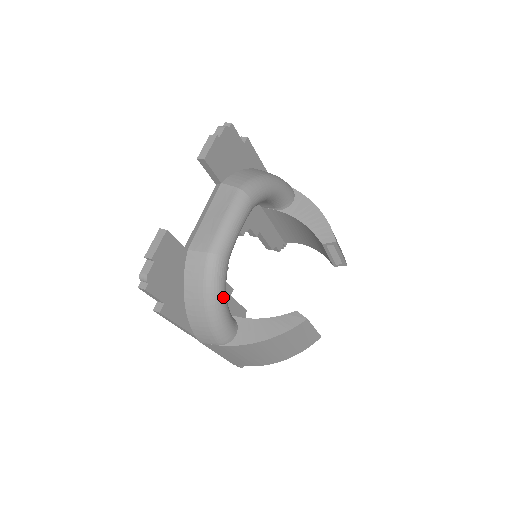
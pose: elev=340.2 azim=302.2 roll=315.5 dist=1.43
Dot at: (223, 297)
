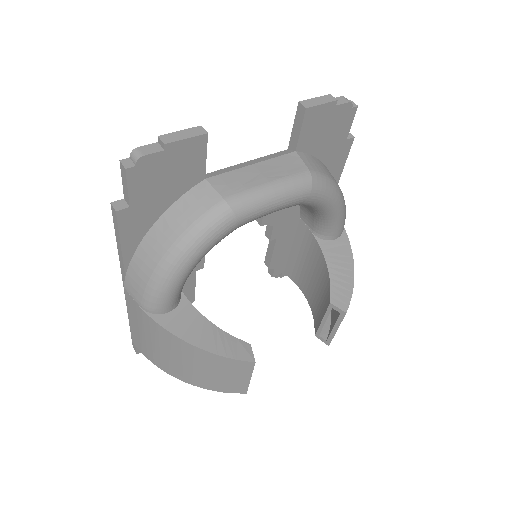
Dot at: (195, 260)
